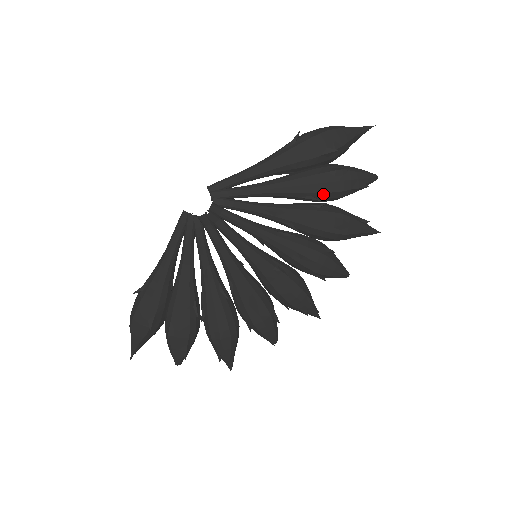
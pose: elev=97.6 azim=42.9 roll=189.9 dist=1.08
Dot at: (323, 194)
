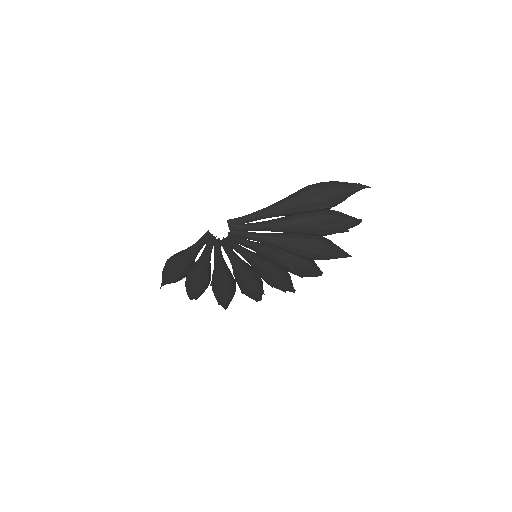
Dot at: (312, 234)
